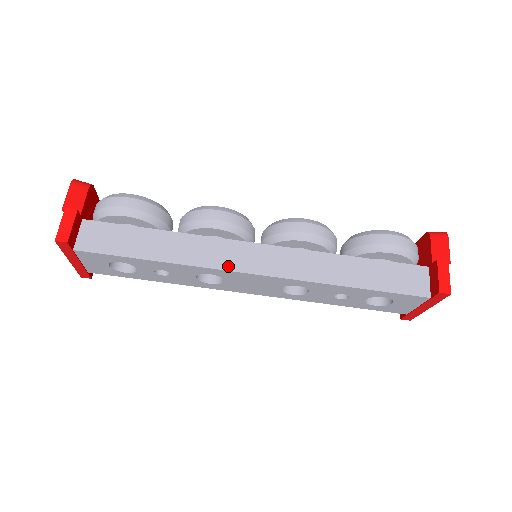
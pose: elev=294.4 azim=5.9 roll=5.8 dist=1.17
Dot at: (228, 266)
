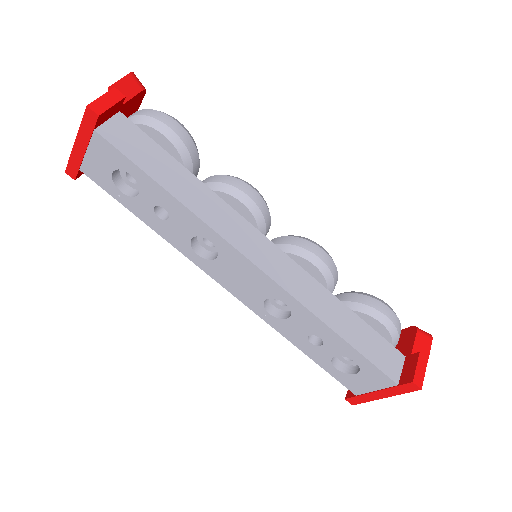
Dot at: (236, 243)
